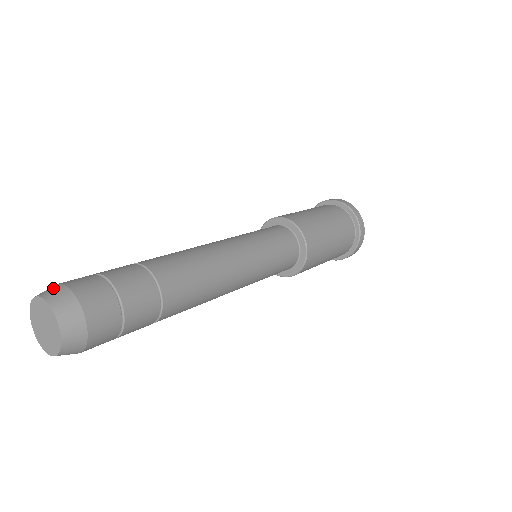
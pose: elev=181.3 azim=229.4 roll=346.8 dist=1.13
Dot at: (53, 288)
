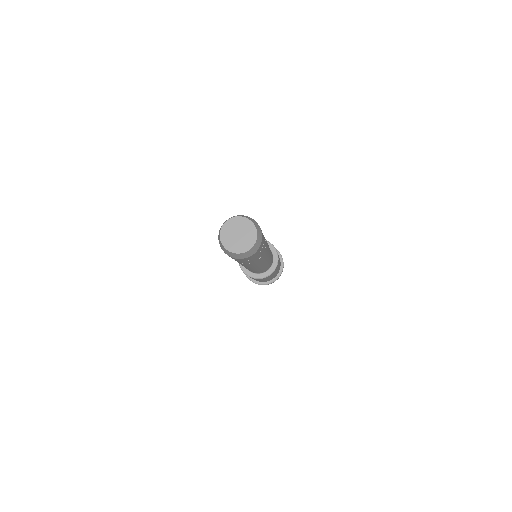
Dot at: (241, 215)
